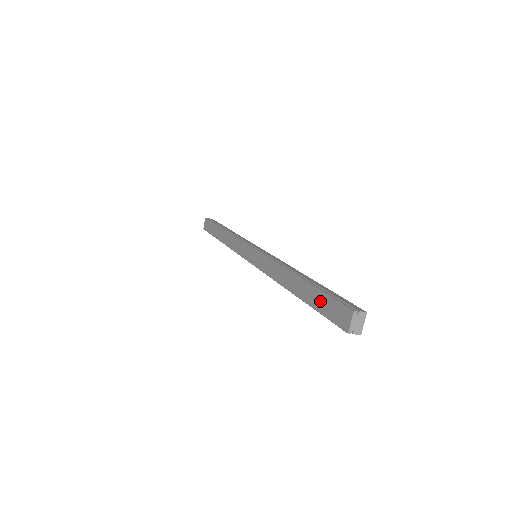
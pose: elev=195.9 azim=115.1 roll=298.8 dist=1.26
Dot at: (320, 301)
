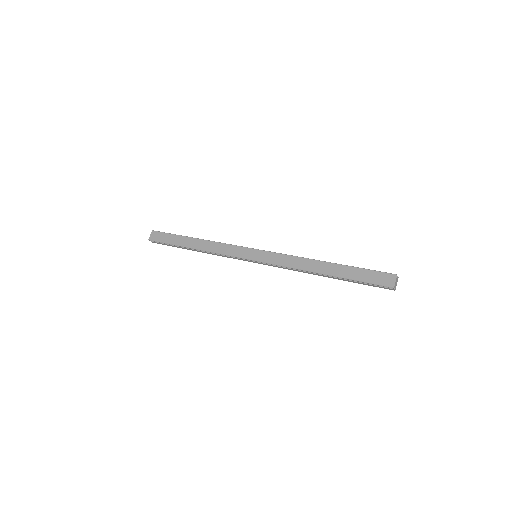
Dot at: (360, 274)
